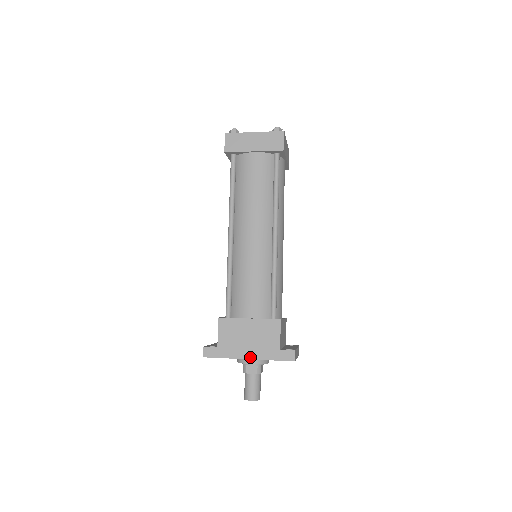
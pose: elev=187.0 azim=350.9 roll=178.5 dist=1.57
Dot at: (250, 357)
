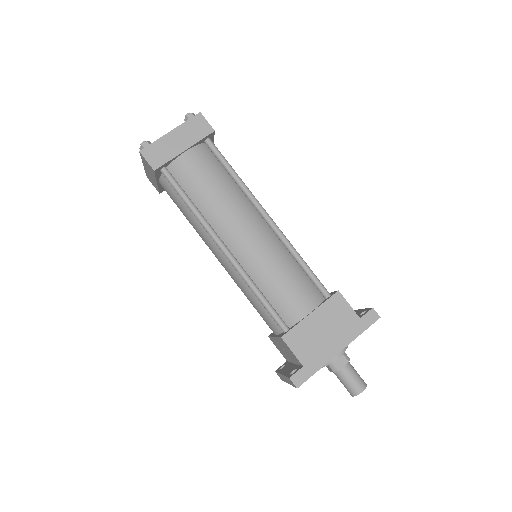
Dot at: (340, 348)
